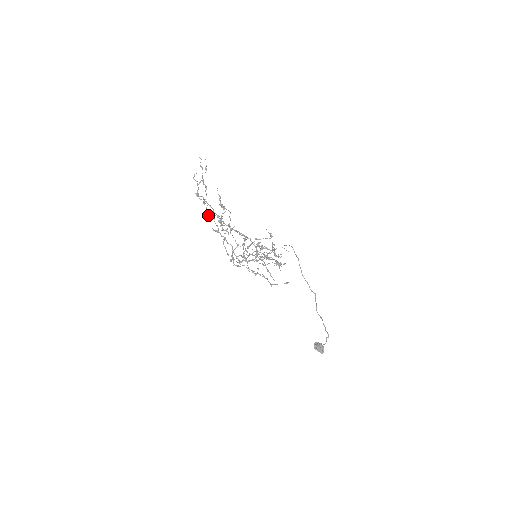
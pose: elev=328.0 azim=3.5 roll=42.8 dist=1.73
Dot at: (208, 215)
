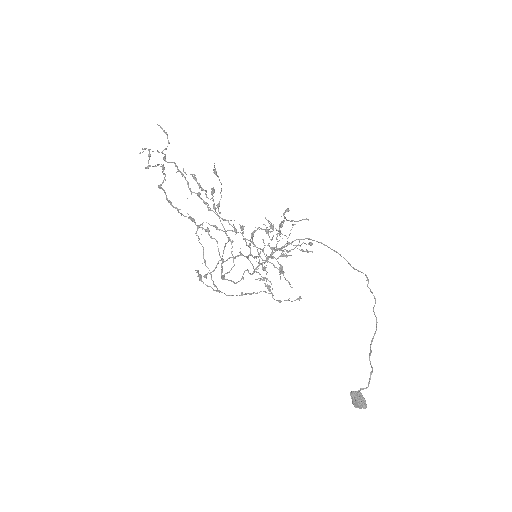
Dot at: (169, 202)
